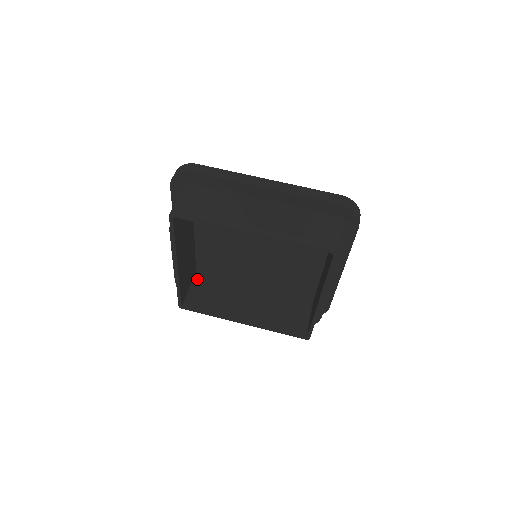
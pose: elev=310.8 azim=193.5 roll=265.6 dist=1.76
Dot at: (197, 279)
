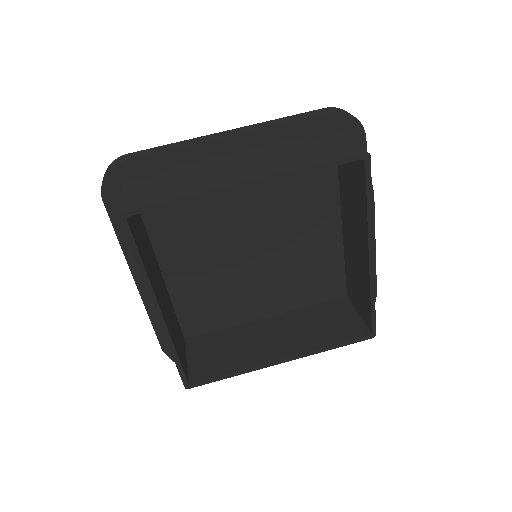
Dot at: (190, 345)
